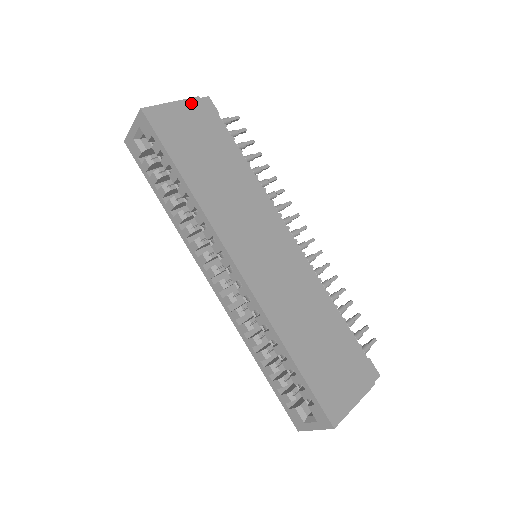
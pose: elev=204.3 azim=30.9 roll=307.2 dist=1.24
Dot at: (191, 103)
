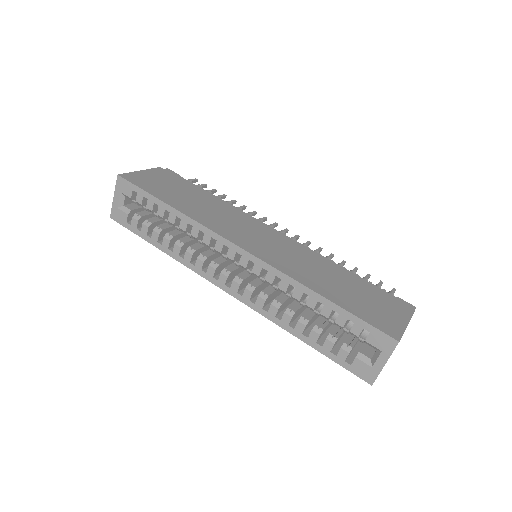
Dot at: (156, 170)
